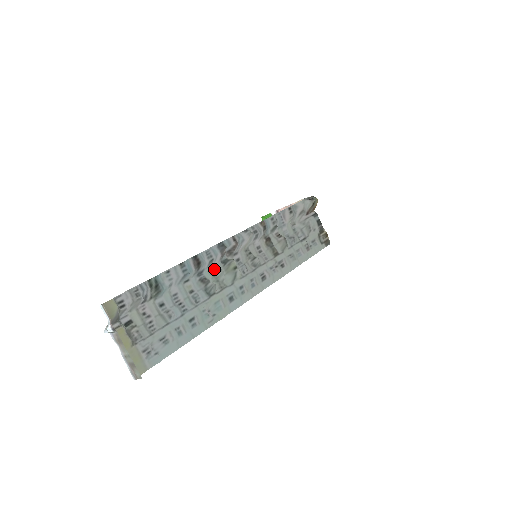
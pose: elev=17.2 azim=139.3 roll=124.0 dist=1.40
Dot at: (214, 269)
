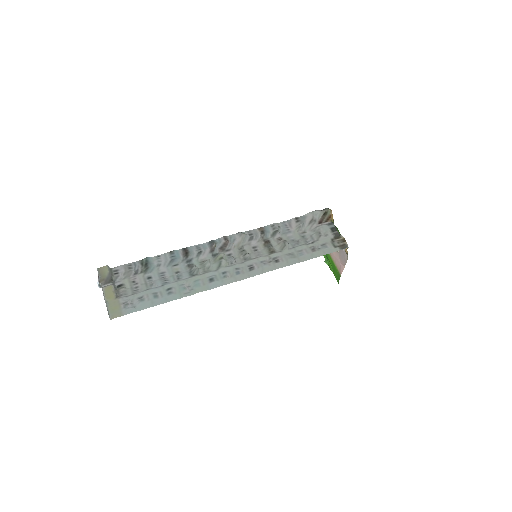
Dot at: (203, 259)
